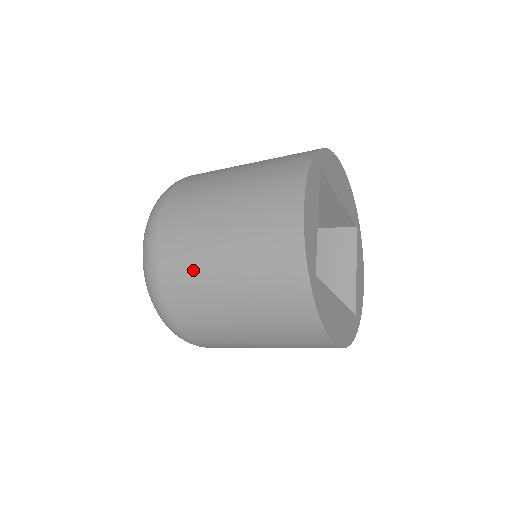
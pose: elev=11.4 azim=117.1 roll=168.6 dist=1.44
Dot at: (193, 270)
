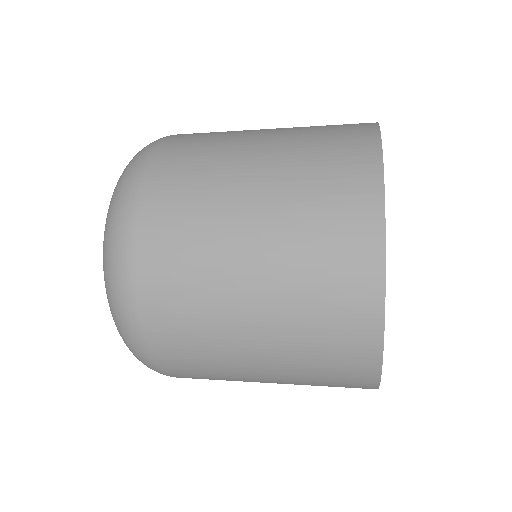
Dot at: (198, 211)
